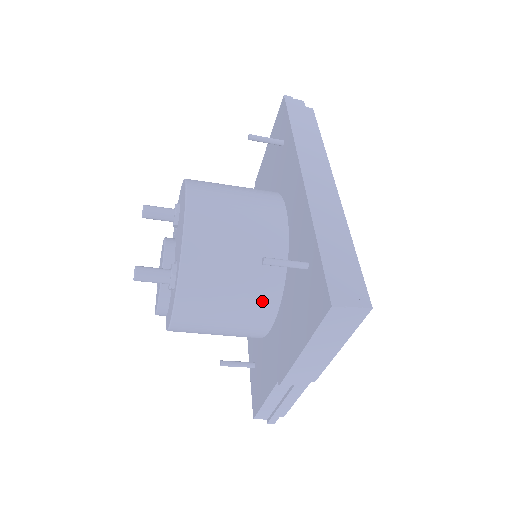
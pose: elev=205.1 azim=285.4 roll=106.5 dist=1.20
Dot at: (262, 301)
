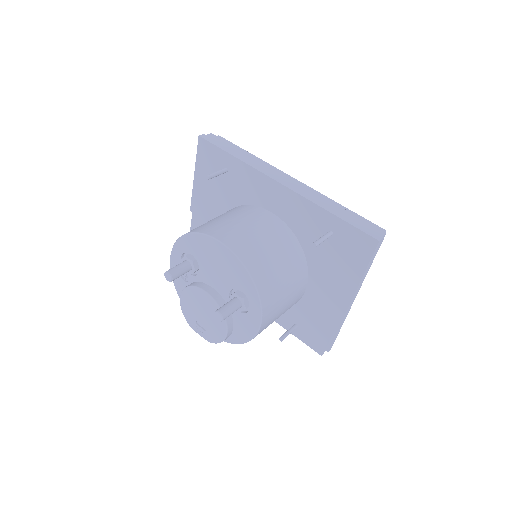
Dot at: (300, 276)
